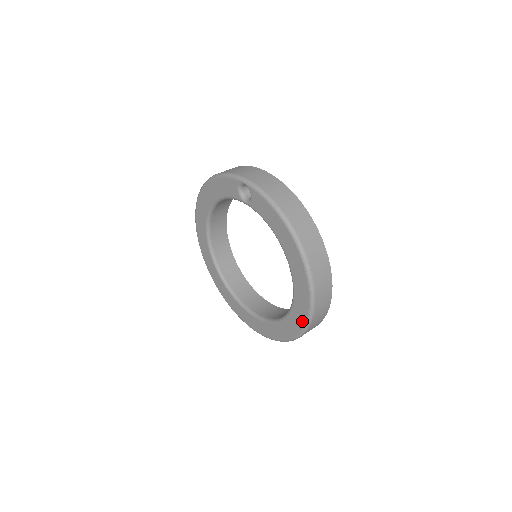
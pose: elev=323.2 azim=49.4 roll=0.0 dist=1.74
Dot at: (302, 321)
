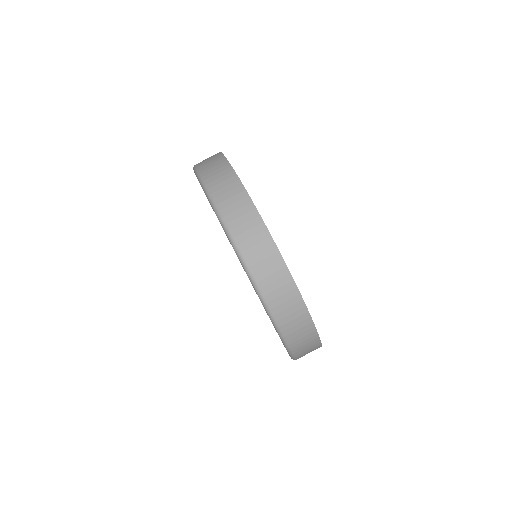
Dot at: occluded
